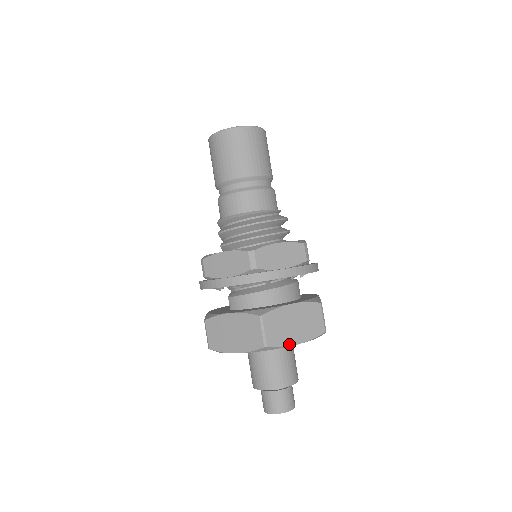
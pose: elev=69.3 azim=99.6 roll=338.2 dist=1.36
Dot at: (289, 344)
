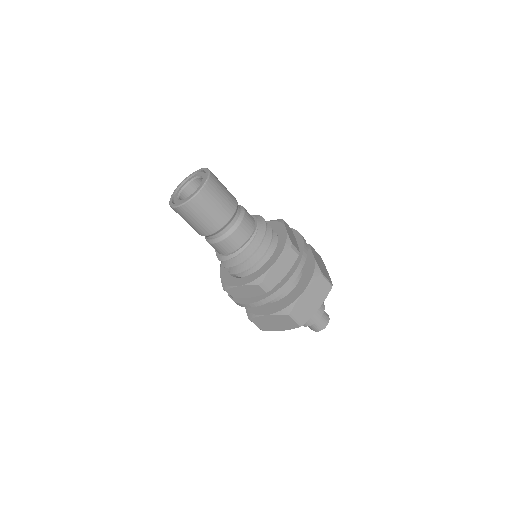
Dot at: (314, 313)
